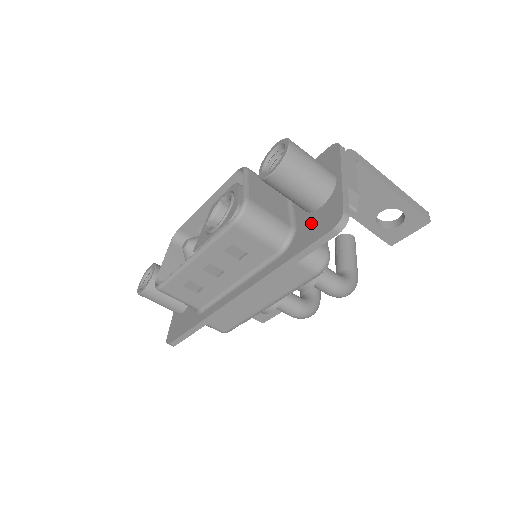
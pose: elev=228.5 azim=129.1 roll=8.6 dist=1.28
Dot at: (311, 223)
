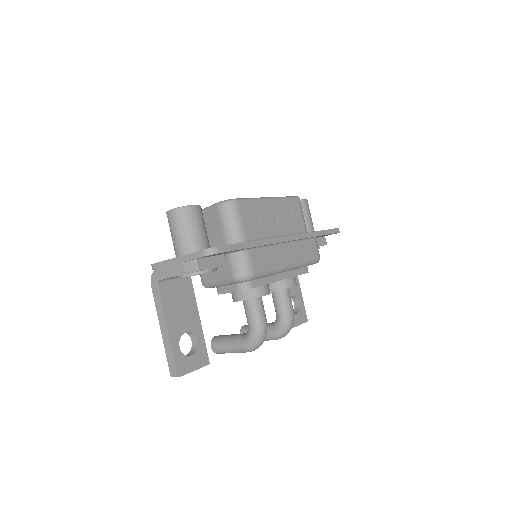
Dot at: occluded
